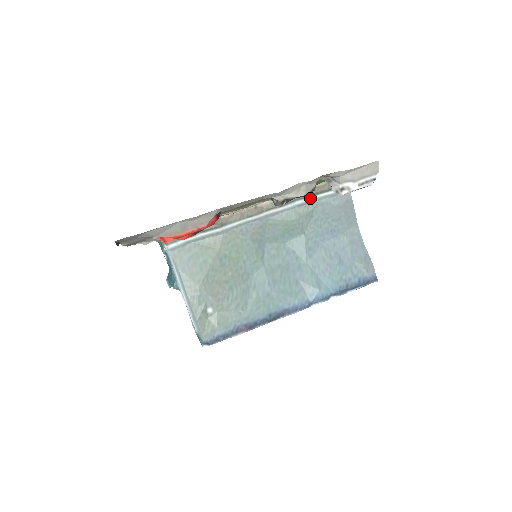
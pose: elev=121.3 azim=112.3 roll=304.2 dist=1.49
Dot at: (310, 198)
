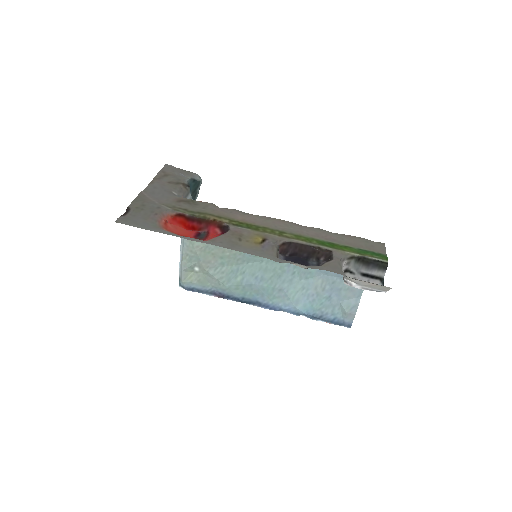
Dot at: occluded
